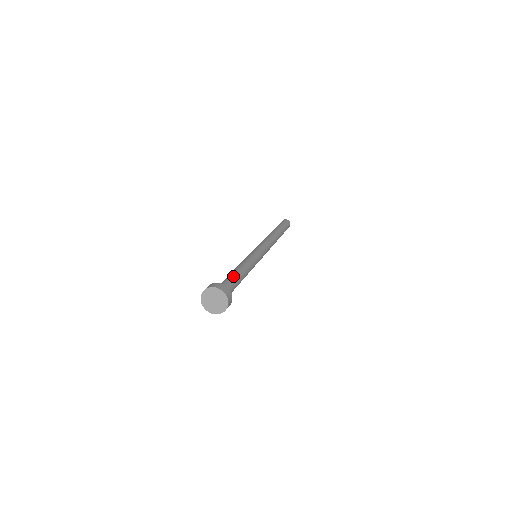
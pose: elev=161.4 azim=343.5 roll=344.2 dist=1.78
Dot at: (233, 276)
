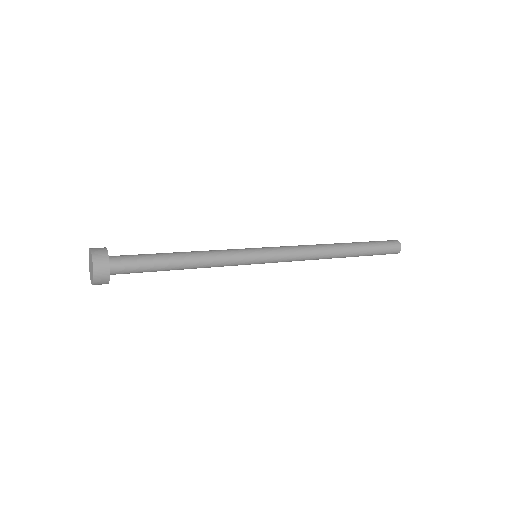
Dot at: (156, 254)
